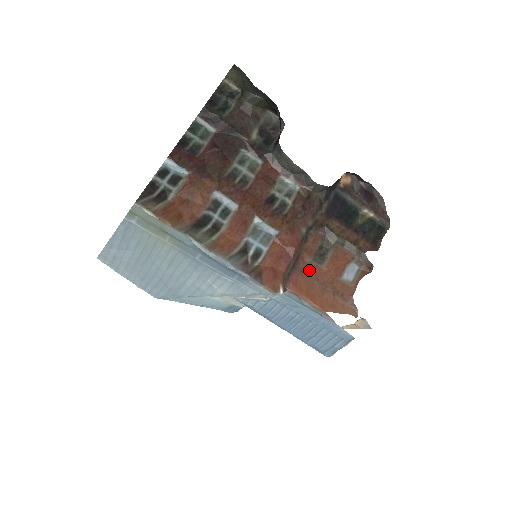
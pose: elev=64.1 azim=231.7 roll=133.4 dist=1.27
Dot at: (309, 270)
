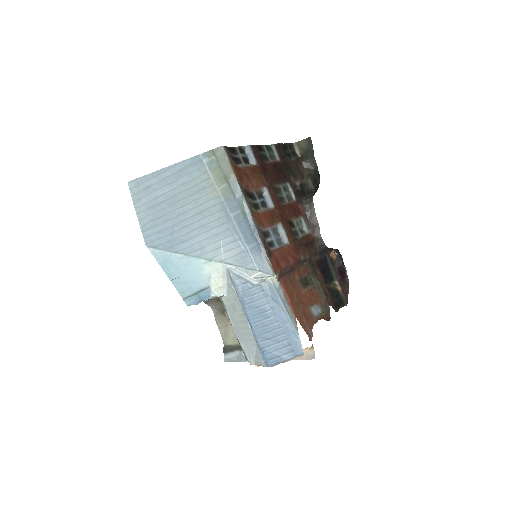
Dot at: (295, 284)
